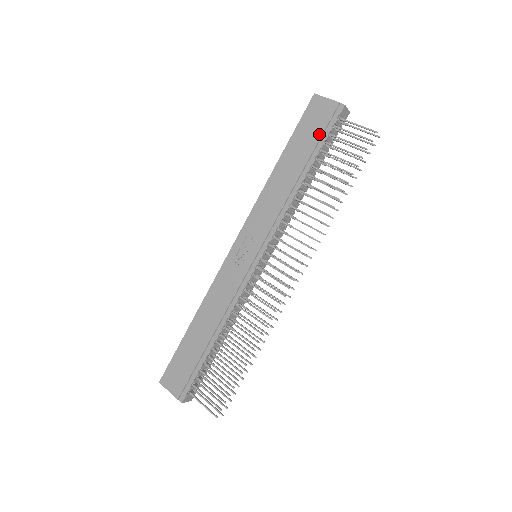
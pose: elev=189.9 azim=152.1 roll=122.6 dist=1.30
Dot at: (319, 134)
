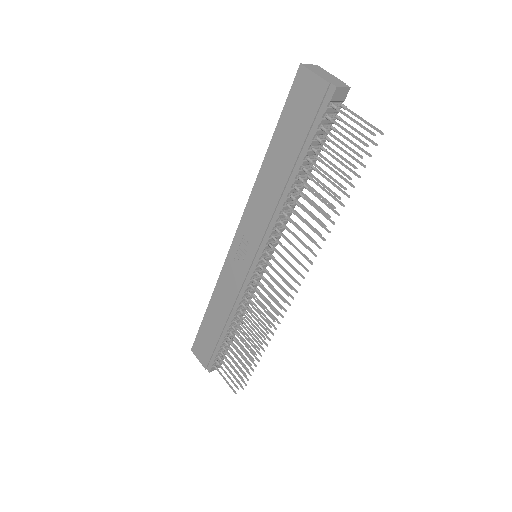
Dot at: (306, 127)
